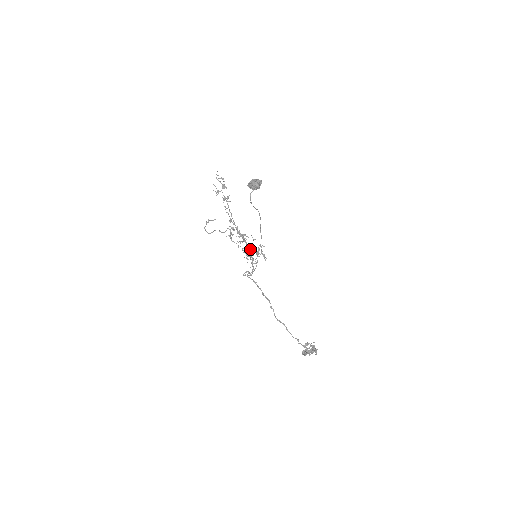
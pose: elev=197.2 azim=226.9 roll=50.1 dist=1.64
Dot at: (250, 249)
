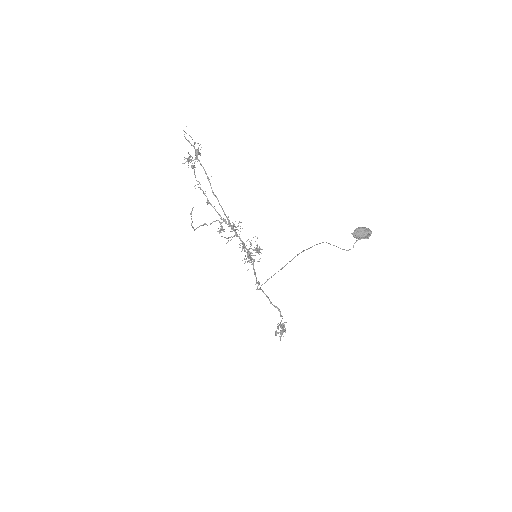
Dot at: occluded
